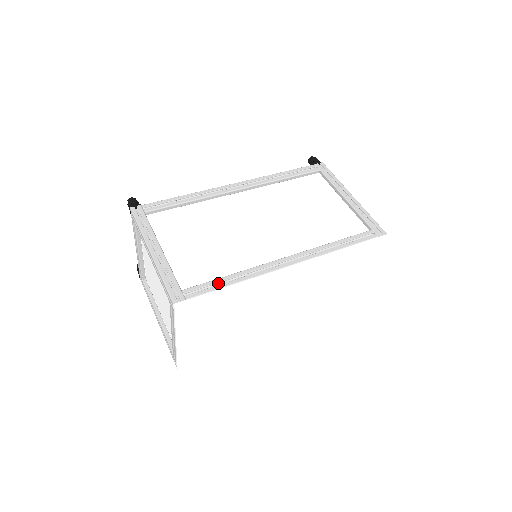
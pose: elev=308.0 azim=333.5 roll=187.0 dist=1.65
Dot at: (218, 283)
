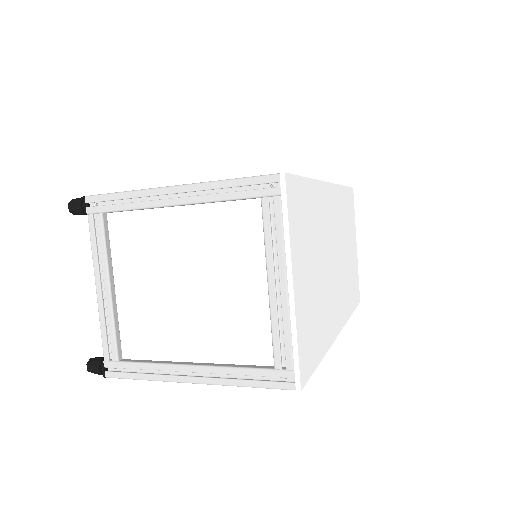
Dot at: occluded
